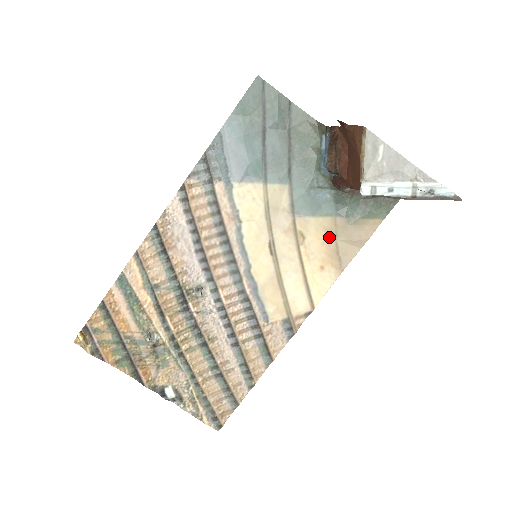
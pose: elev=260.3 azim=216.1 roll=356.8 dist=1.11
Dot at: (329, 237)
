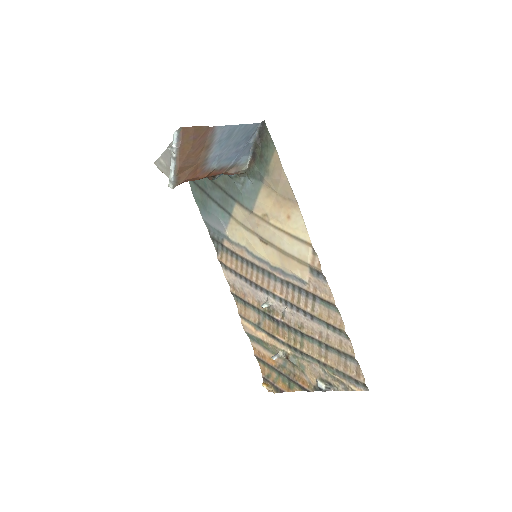
Dot at: (273, 197)
